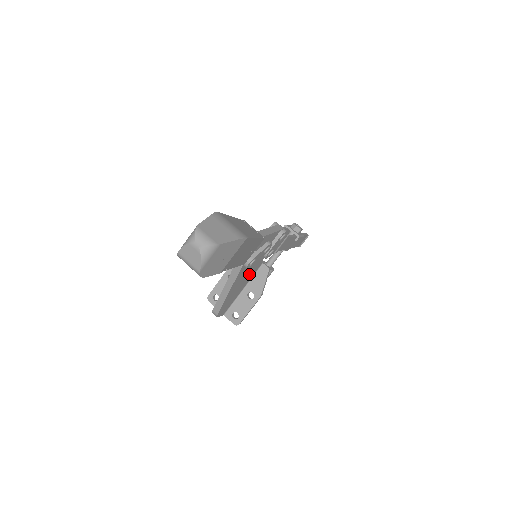
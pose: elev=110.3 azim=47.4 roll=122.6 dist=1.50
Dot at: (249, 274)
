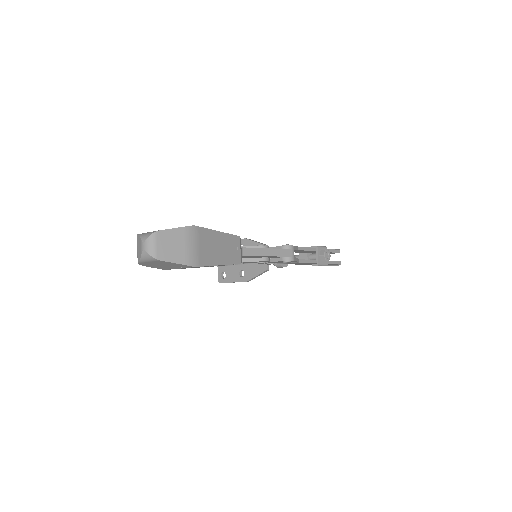
Dot at: occluded
